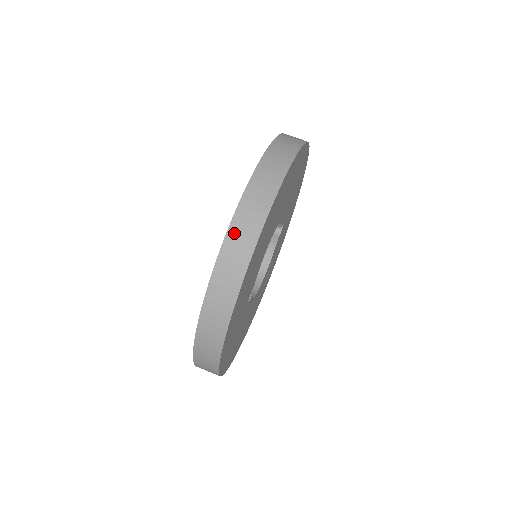
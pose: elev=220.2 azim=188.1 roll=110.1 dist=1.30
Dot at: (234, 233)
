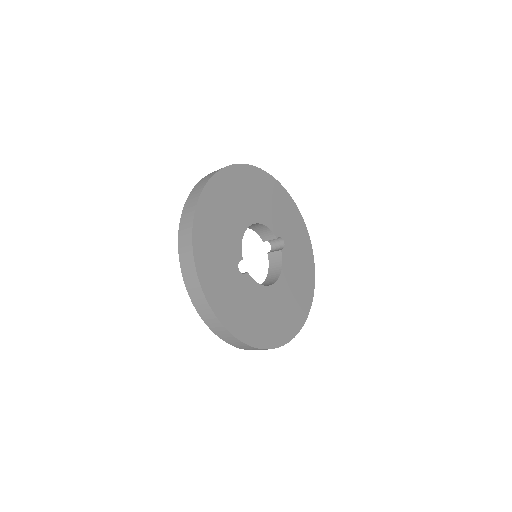
Dot at: (189, 200)
